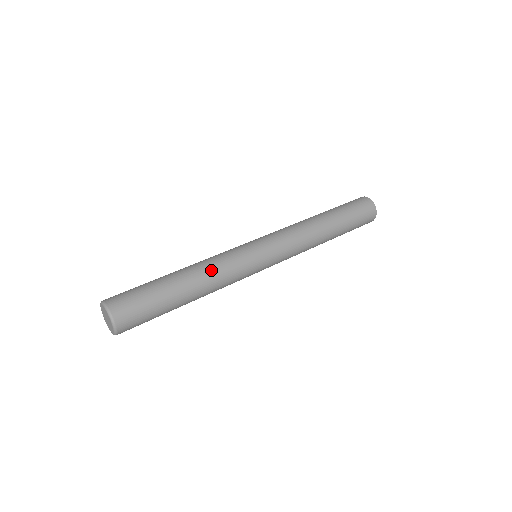
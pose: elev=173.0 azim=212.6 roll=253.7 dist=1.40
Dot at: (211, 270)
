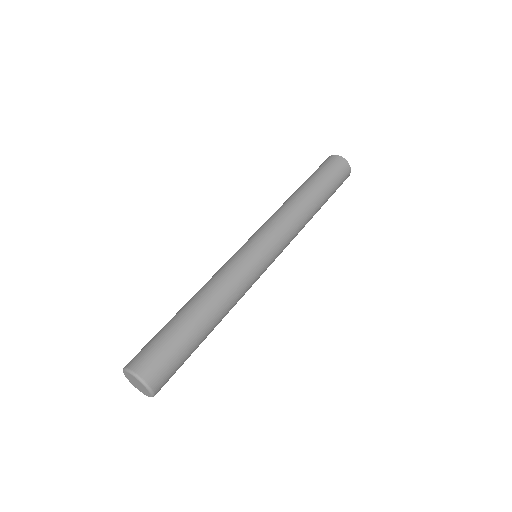
Dot at: (212, 284)
